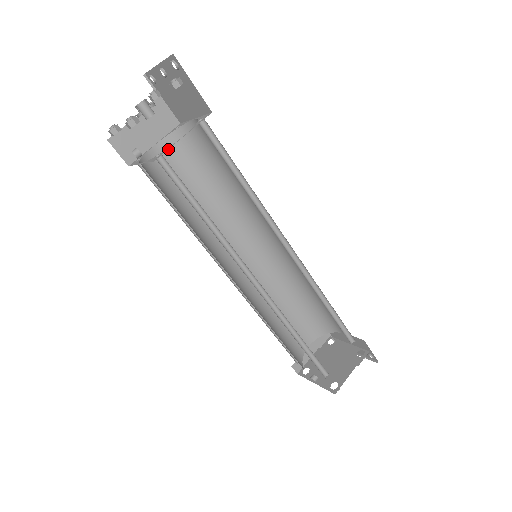
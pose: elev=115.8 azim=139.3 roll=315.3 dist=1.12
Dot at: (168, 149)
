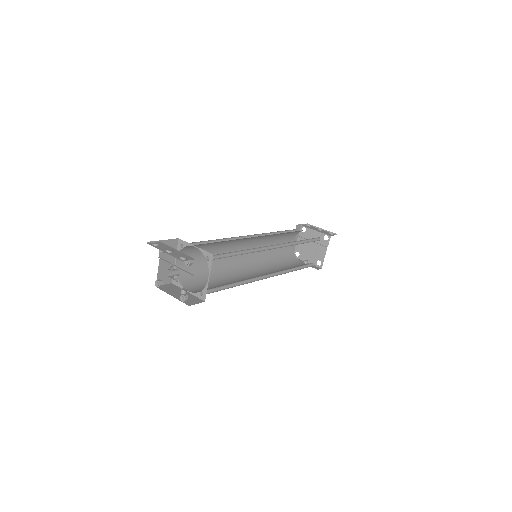
Dot at: occluded
